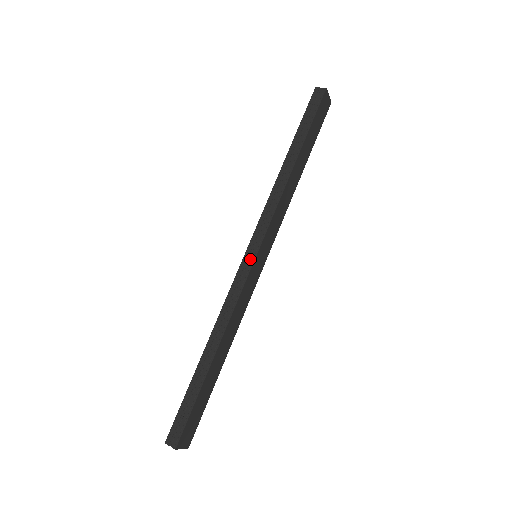
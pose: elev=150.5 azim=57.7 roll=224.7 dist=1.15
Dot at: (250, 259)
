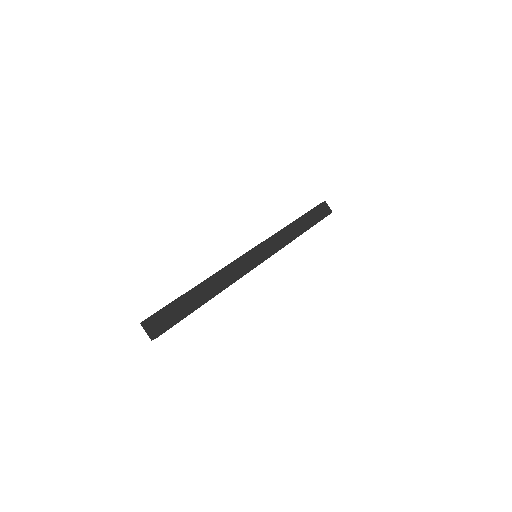
Dot at: (249, 251)
